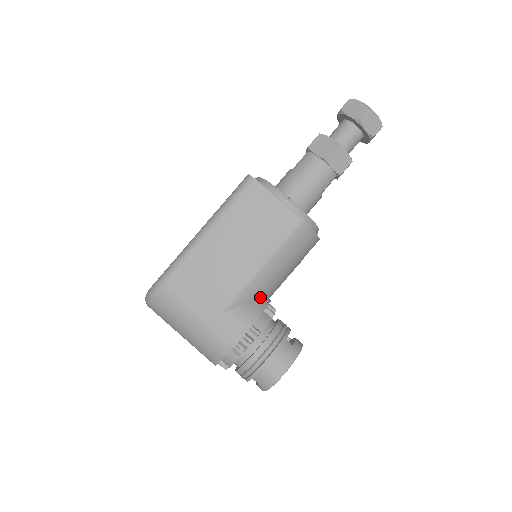
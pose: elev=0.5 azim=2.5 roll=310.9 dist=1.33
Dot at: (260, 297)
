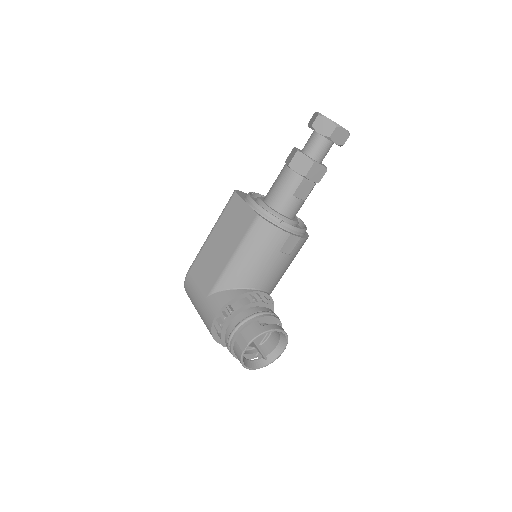
Dot at: (240, 284)
